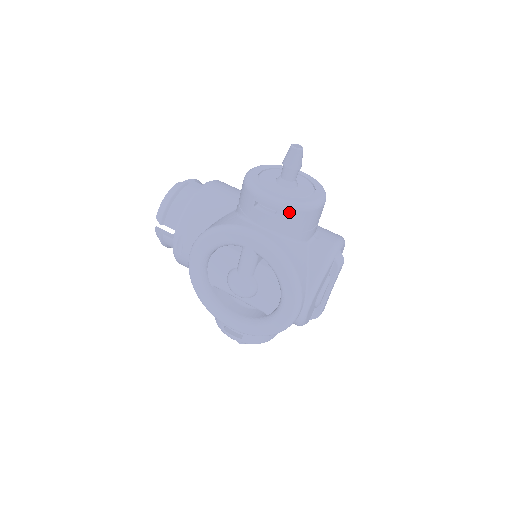
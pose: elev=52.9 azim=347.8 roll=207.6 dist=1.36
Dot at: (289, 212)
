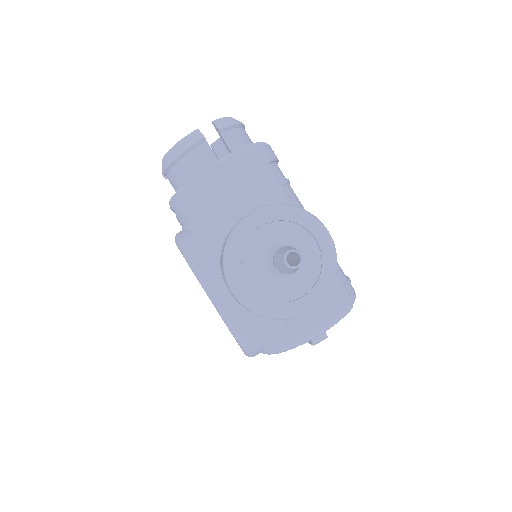
Dot at: (254, 313)
